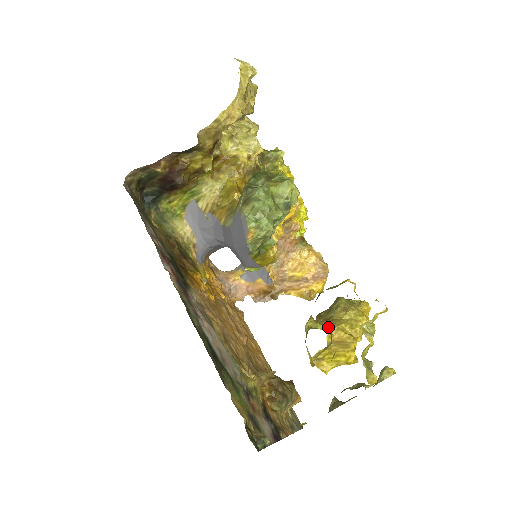
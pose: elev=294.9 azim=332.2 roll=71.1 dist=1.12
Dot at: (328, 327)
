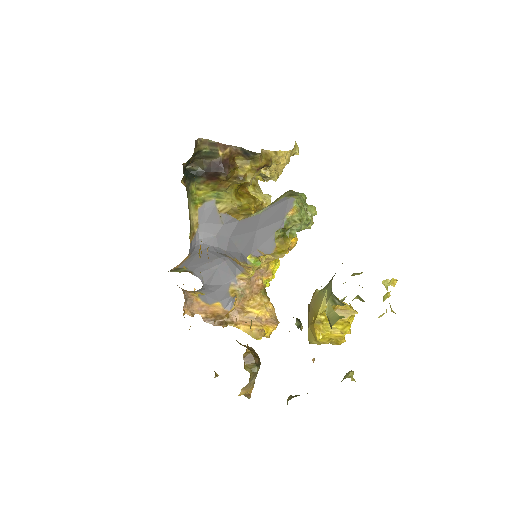
Dot at: occluded
